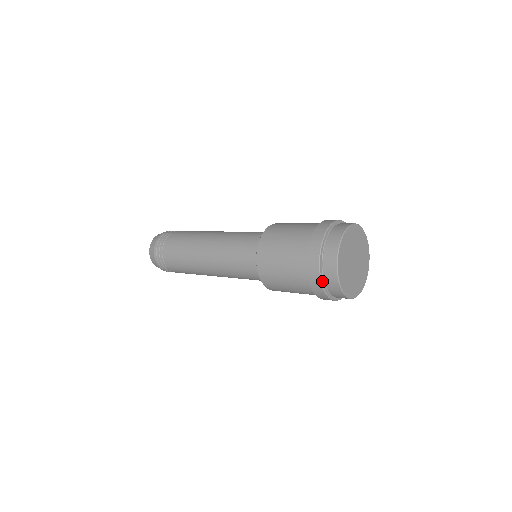
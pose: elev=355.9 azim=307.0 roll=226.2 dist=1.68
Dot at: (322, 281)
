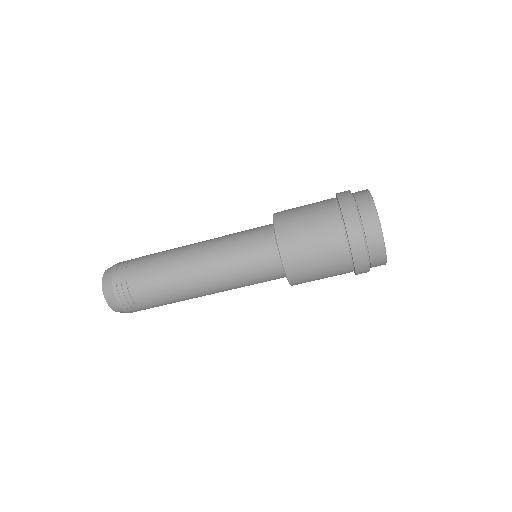
Dot at: (361, 228)
